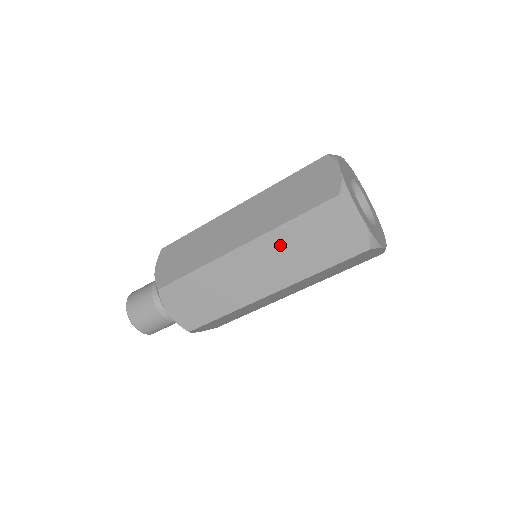
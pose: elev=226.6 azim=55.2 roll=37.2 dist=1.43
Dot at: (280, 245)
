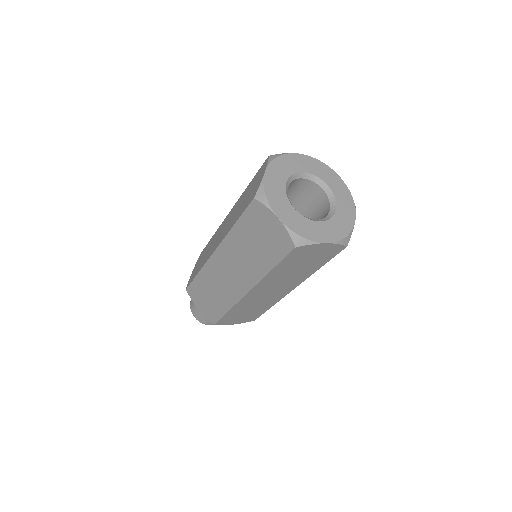
Dot at: (236, 248)
